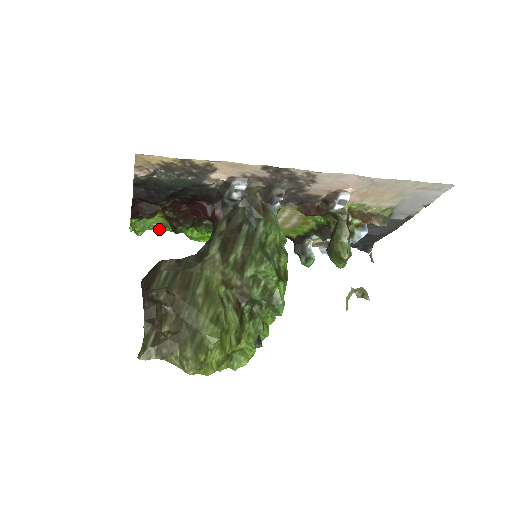
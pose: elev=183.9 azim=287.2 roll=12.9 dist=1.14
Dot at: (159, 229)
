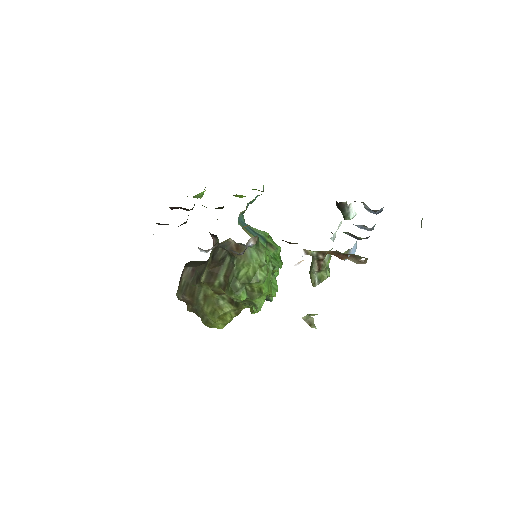
Dot at: occluded
